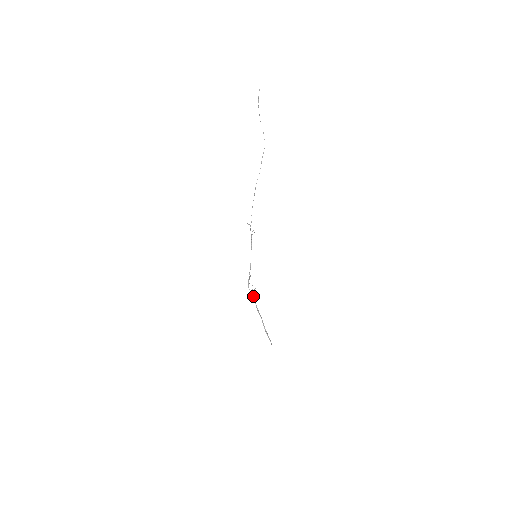
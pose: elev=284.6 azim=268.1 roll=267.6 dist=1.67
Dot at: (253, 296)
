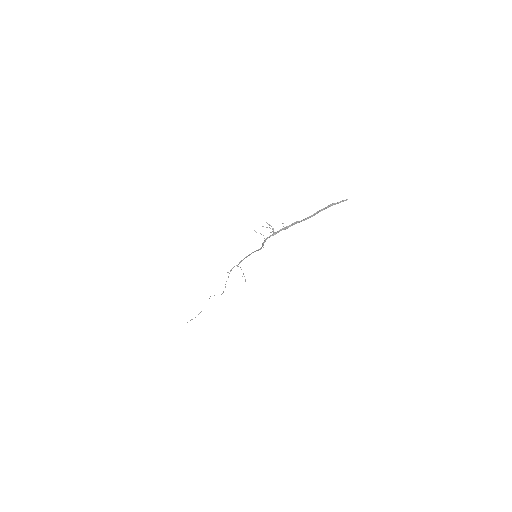
Dot at: (278, 231)
